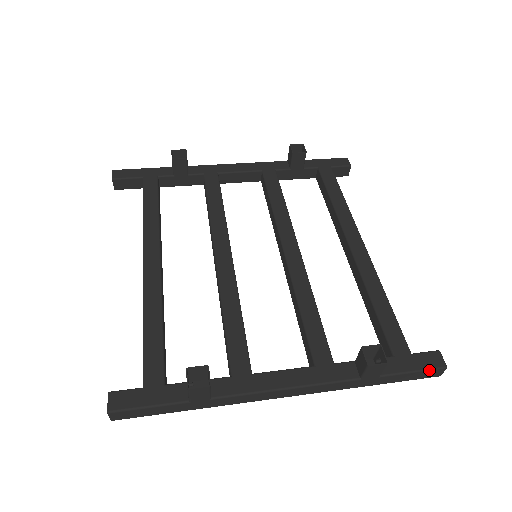
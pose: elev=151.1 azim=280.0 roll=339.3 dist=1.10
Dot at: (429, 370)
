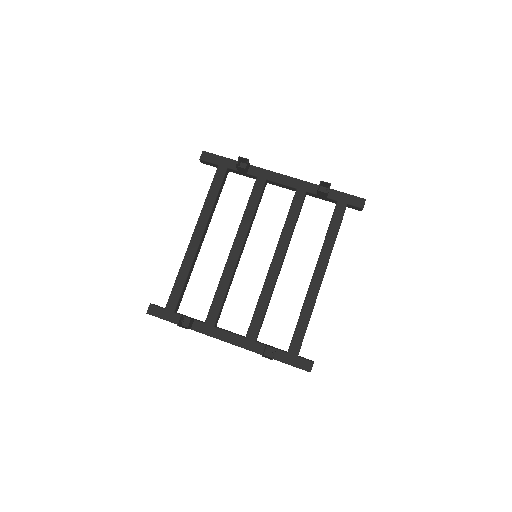
Dot at: occluded
